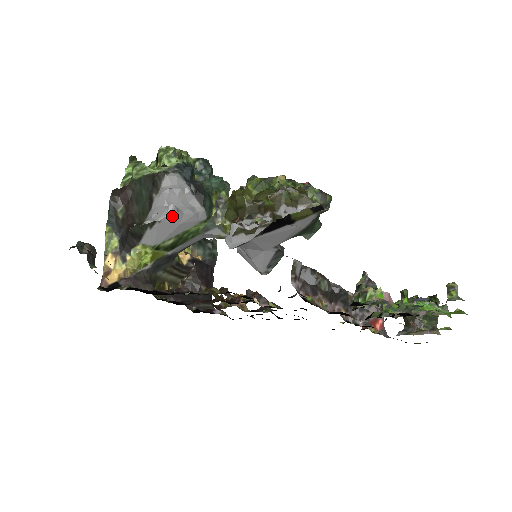
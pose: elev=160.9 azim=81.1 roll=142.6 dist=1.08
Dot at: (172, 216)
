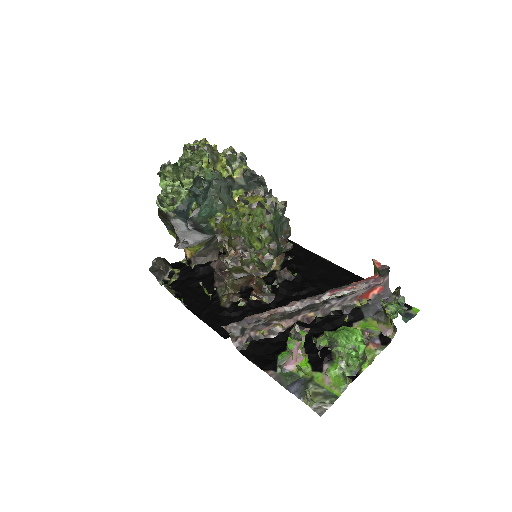
Dot at: (188, 246)
